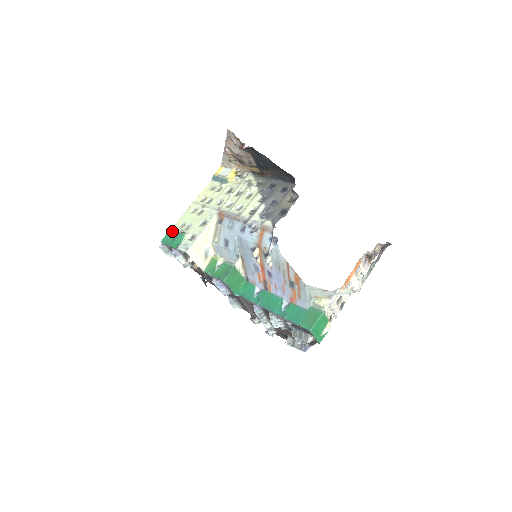
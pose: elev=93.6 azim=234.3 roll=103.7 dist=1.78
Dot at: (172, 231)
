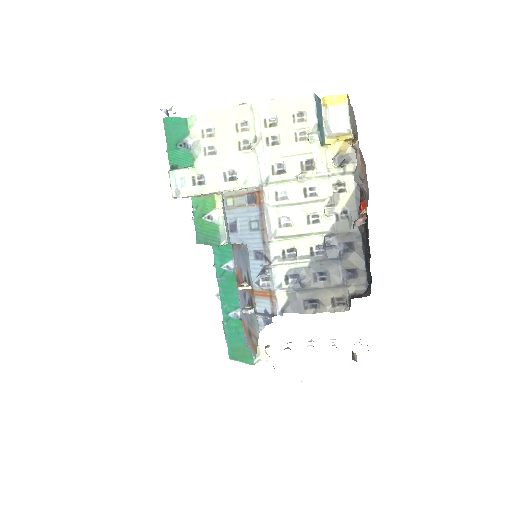
Dot at: (186, 128)
